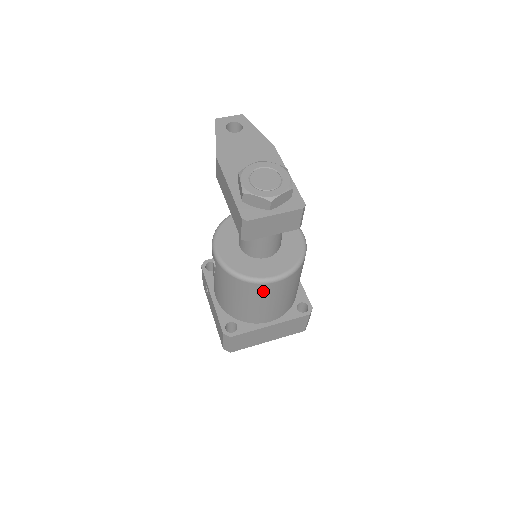
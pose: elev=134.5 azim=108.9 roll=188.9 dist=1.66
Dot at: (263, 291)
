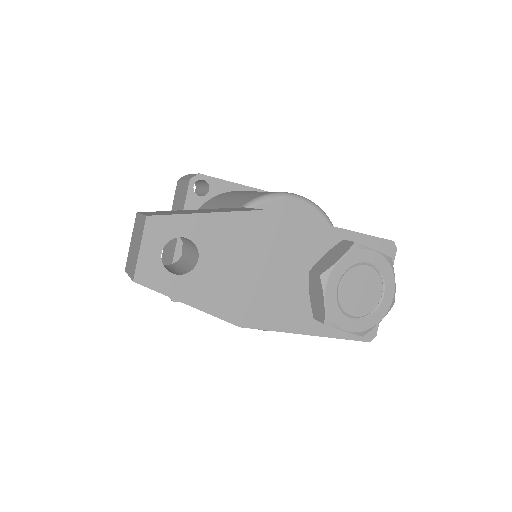
Dot at: occluded
